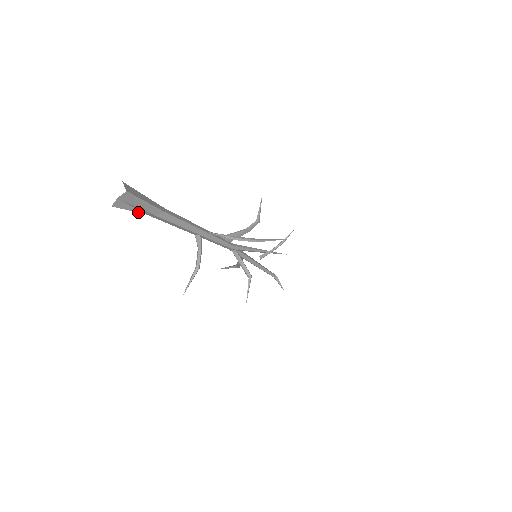
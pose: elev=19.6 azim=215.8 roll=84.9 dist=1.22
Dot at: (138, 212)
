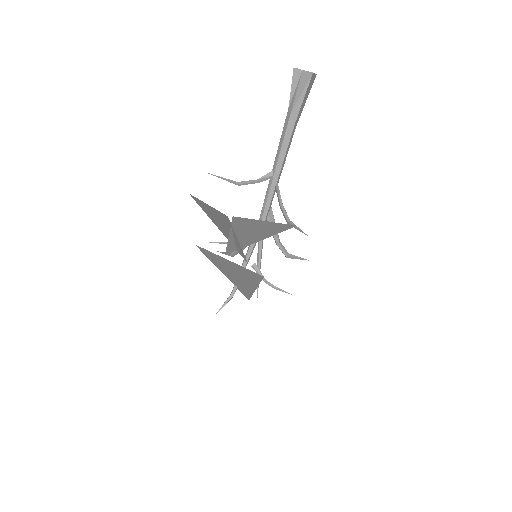
Dot at: (290, 98)
